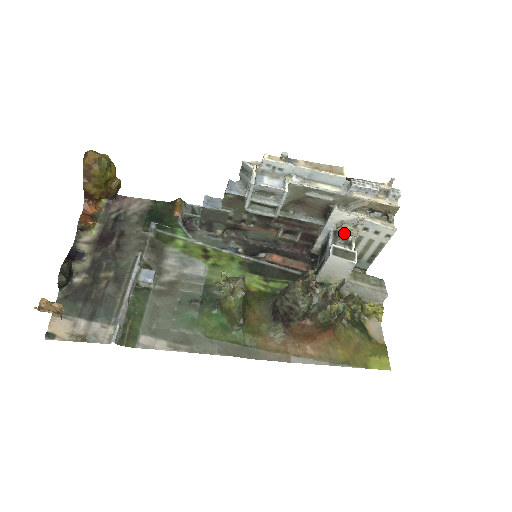
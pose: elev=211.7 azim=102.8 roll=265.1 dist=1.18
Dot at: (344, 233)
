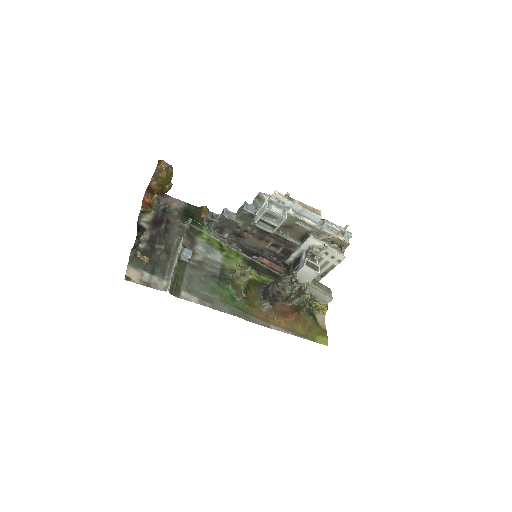
Dot at: (313, 253)
